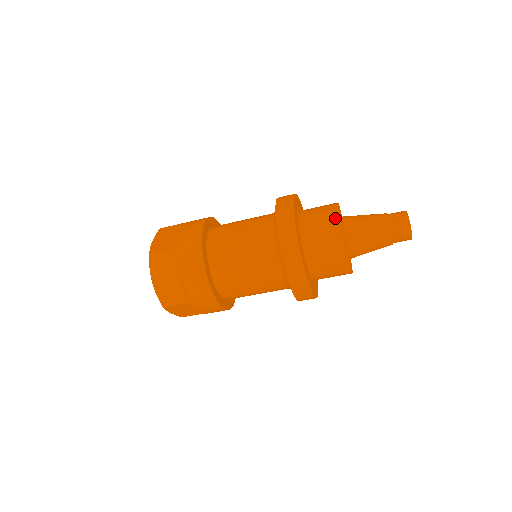
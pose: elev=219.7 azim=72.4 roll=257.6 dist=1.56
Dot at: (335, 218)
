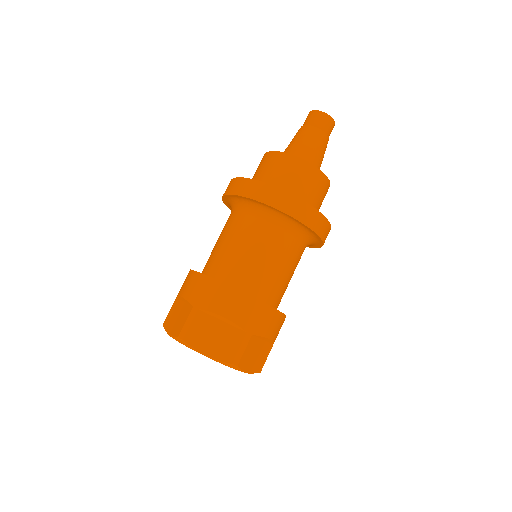
Dot at: (275, 155)
